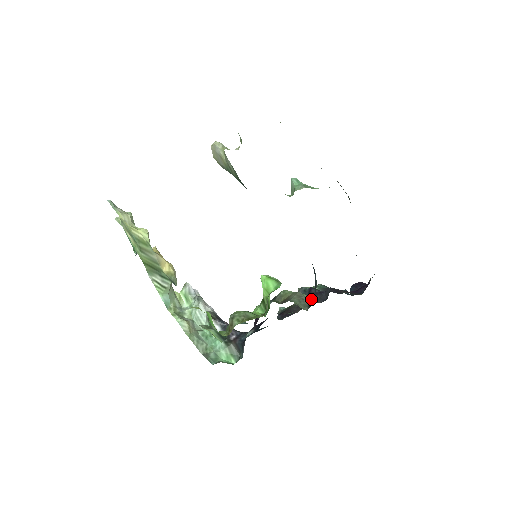
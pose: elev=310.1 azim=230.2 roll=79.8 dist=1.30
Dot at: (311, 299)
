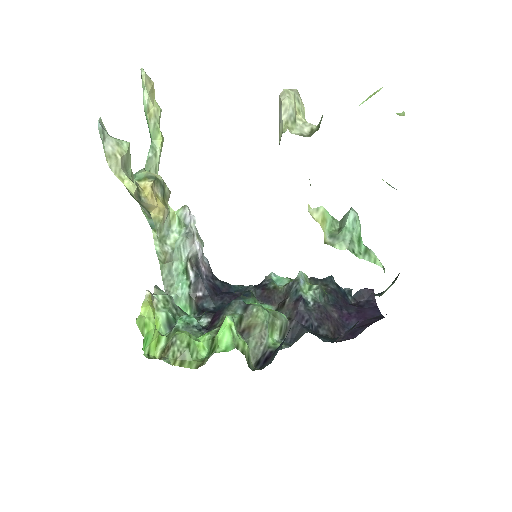
Dot at: (264, 356)
